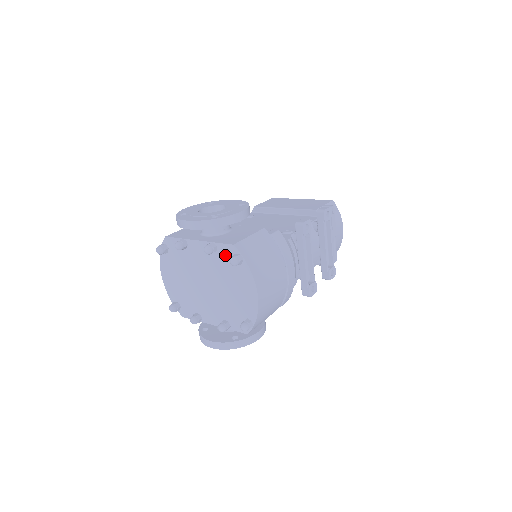
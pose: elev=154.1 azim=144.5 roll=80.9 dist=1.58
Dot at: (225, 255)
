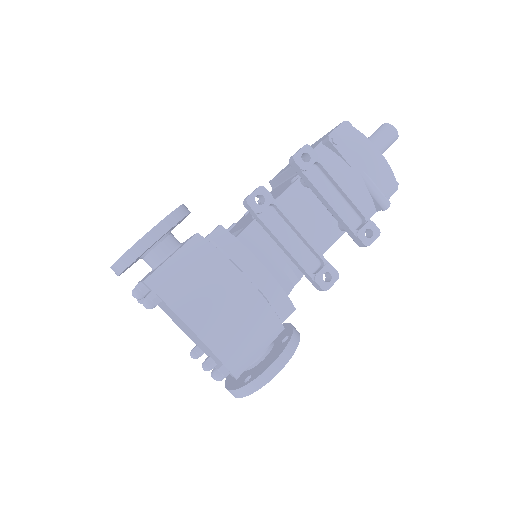
Dot at: occluded
